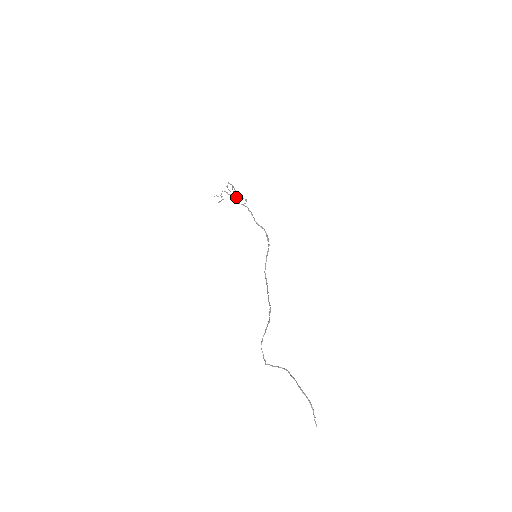
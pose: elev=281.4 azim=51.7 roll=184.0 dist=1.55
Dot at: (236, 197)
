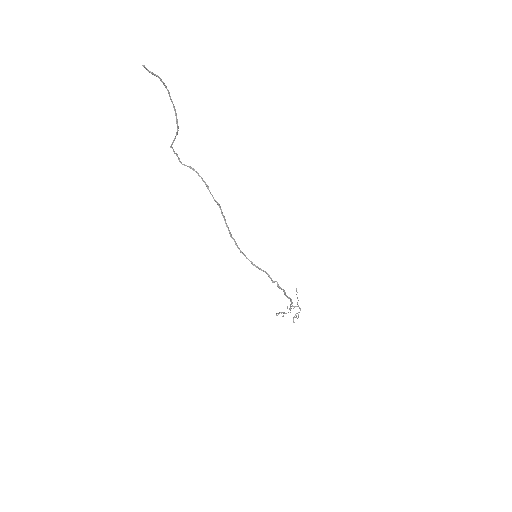
Dot at: (293, 318)
